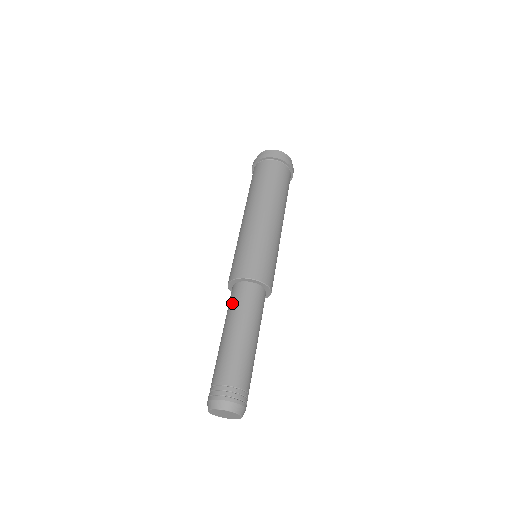
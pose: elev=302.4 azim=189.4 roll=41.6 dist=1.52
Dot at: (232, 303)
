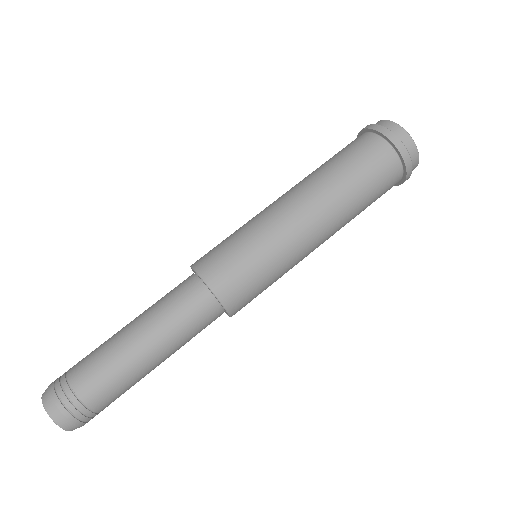
Dot at: (181, 313)
